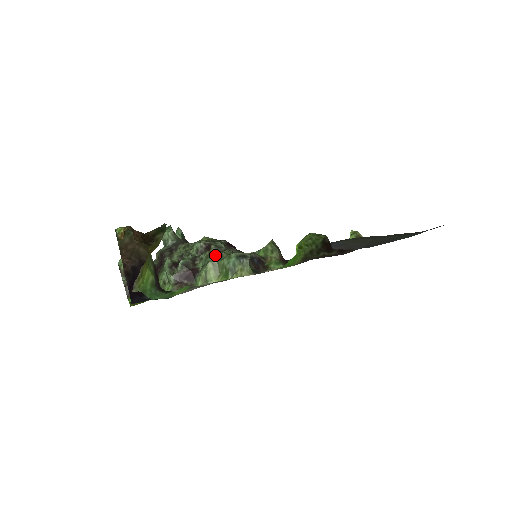
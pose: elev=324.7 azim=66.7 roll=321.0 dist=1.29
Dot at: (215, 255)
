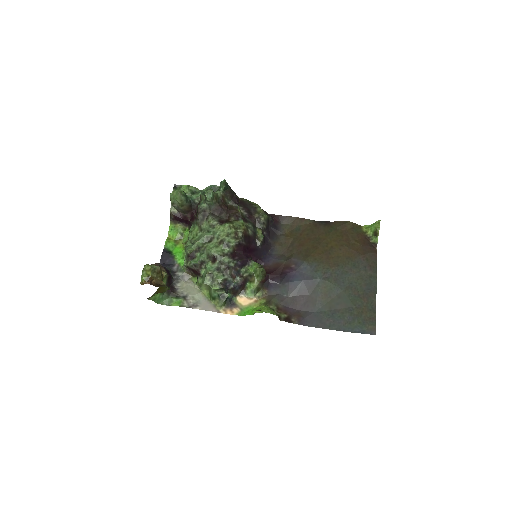
Dot at: (211, 277)
